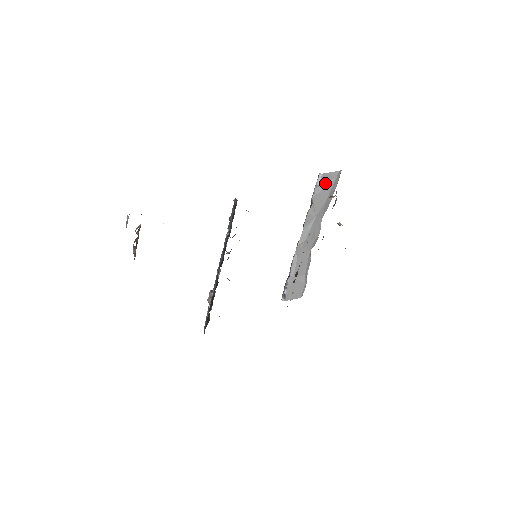
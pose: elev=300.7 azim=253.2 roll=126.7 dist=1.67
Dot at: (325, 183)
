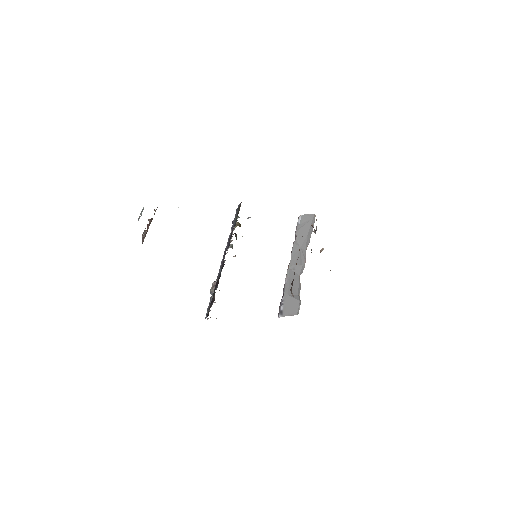
Dot at: (305, 222)
